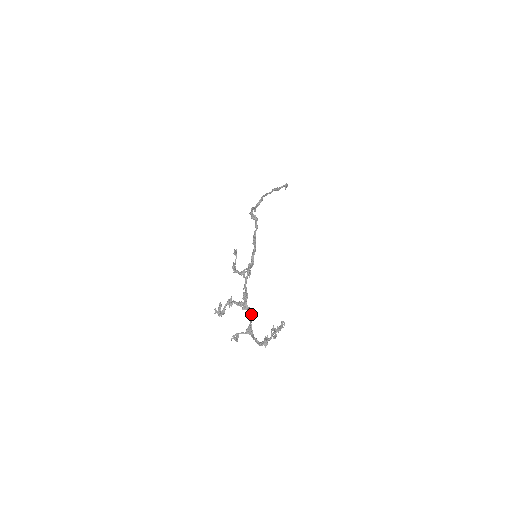
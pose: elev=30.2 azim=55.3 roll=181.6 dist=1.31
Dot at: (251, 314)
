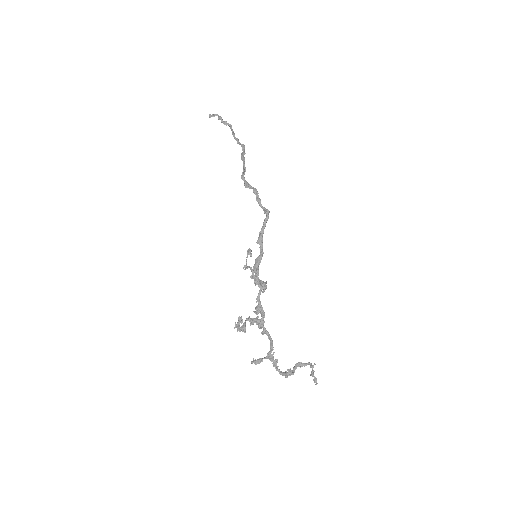
Dot at: occluded
